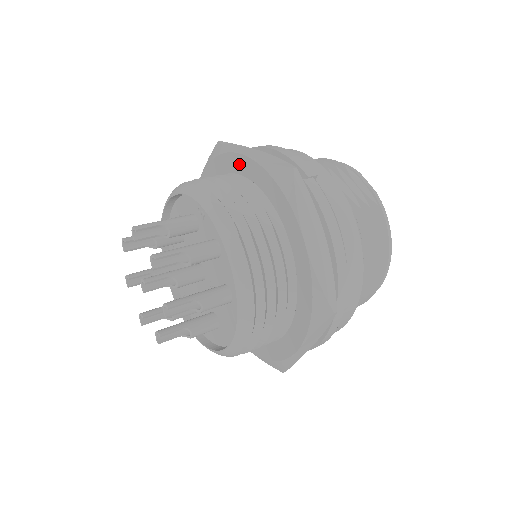
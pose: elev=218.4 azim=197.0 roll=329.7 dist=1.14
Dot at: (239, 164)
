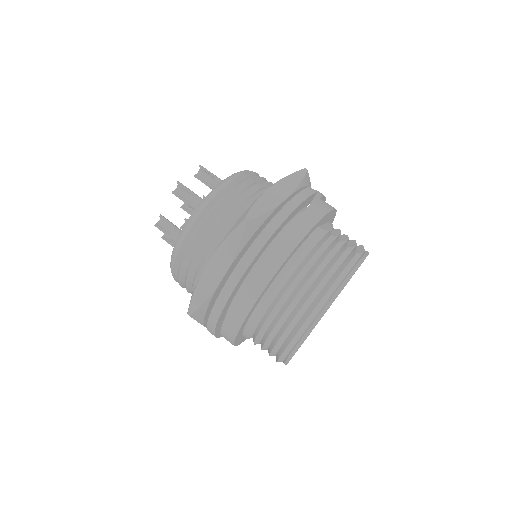
Dot at: occluded
